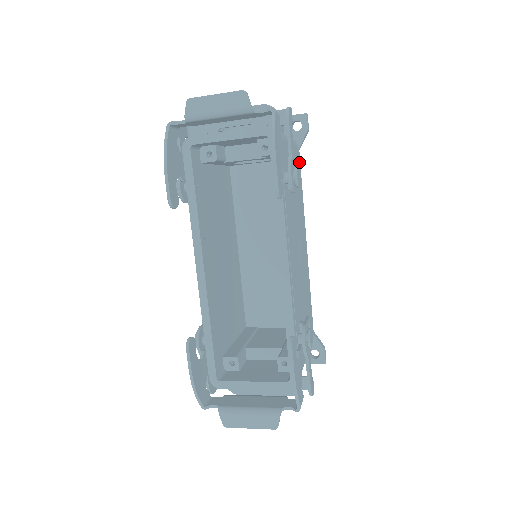
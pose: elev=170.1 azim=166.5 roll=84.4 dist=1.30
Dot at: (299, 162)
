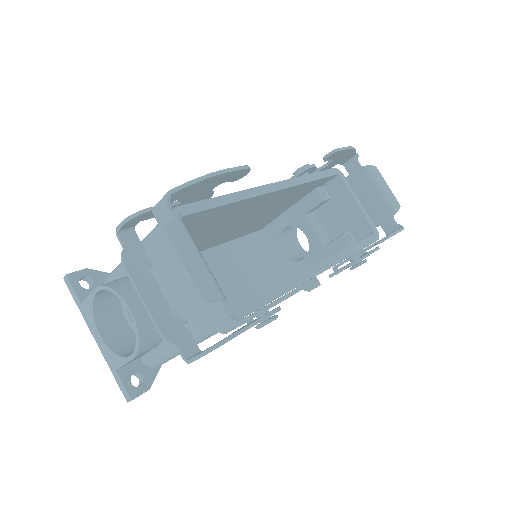
Dot at: occluded
